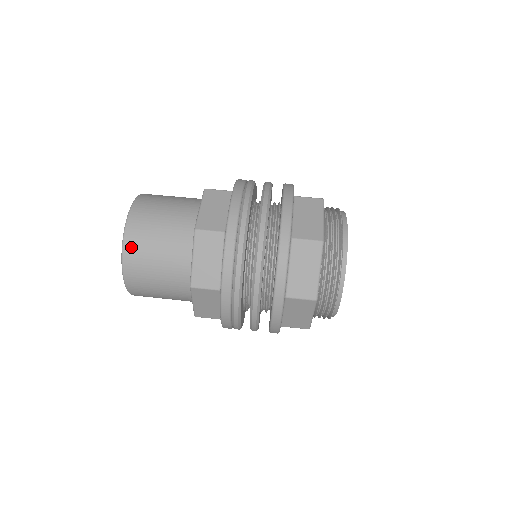
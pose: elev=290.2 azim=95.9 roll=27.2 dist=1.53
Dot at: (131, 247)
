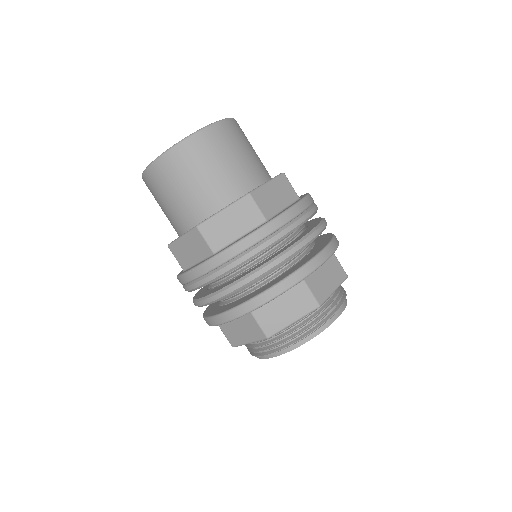
Dot at: (155, 173)
